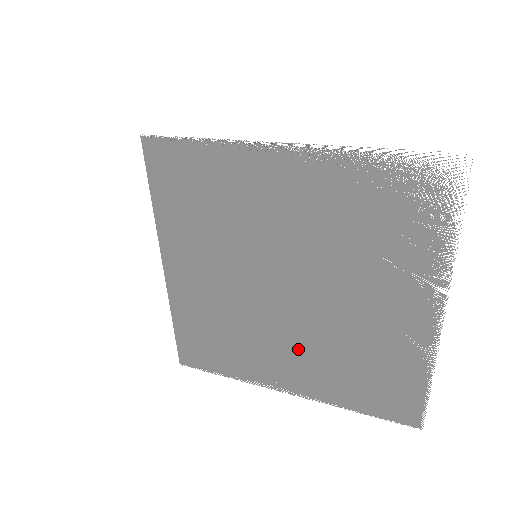
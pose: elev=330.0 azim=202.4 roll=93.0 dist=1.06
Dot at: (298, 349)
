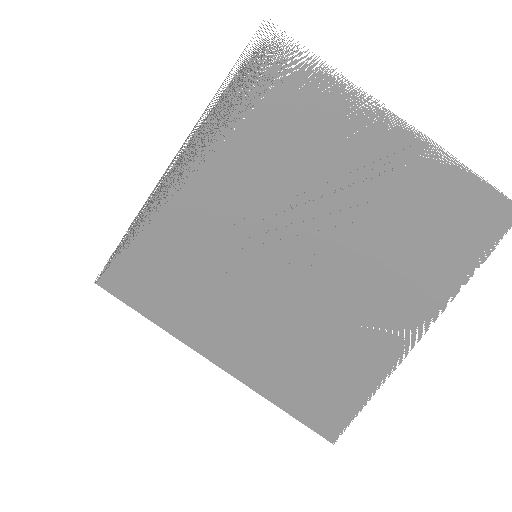
Dot at: (373, 283)
